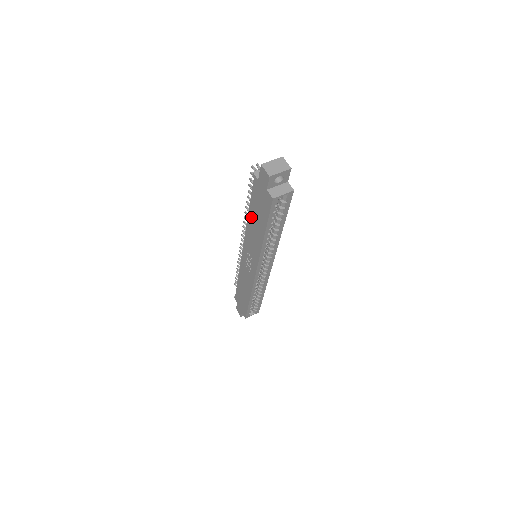
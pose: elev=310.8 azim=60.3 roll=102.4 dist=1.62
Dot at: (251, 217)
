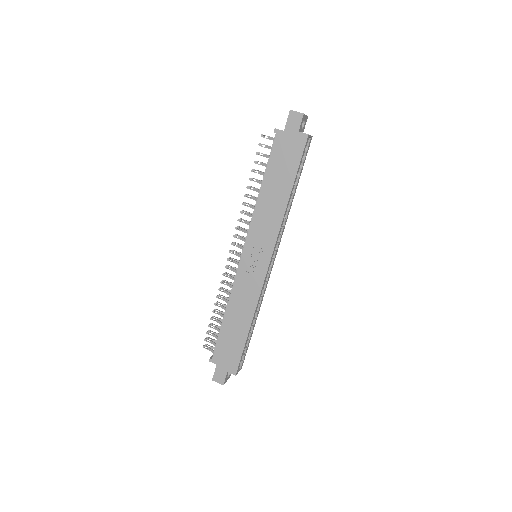
Dot at: (267, 187)
